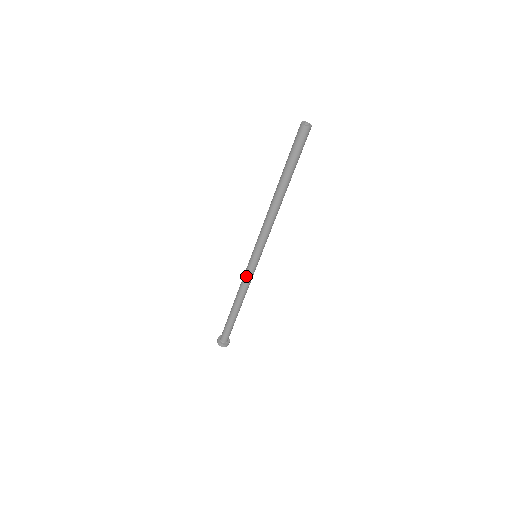
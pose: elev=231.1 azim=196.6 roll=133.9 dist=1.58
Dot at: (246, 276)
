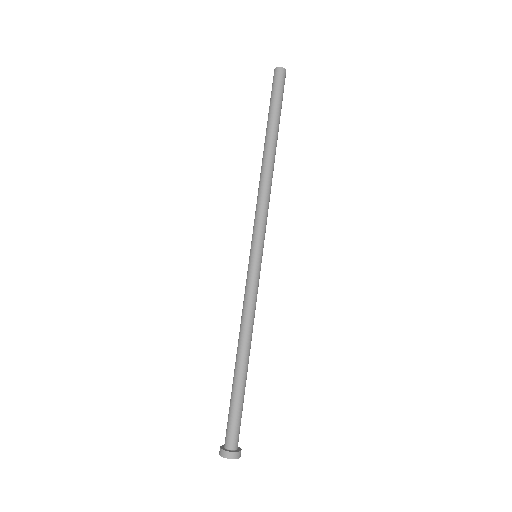
Dot at: (253, 291)
